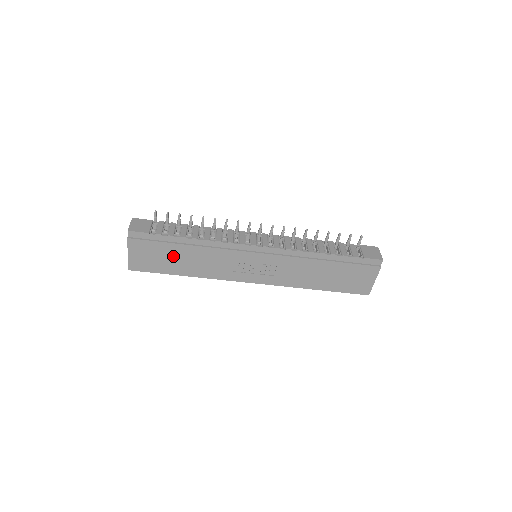
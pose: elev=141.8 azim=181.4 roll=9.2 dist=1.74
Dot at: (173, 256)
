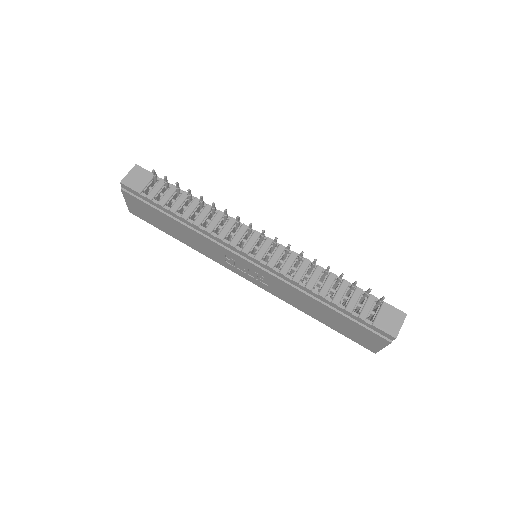
Dot at: (166, 222)
